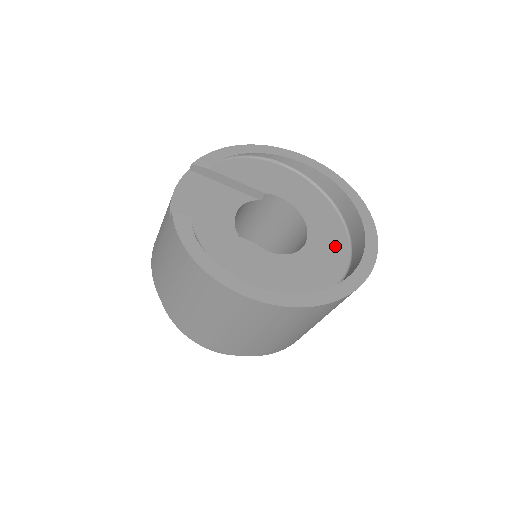
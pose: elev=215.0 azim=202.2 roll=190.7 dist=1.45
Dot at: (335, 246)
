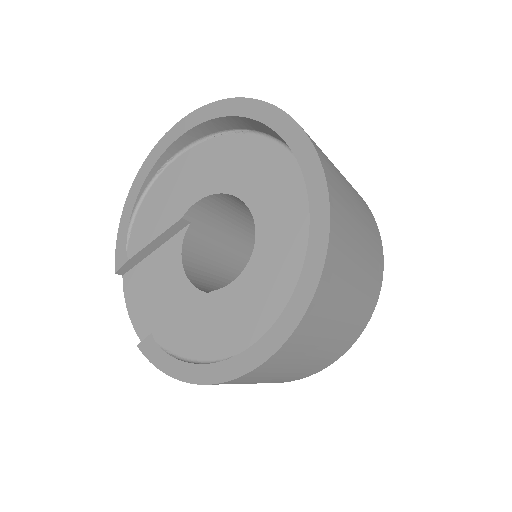
Dot at: (284, 182)
